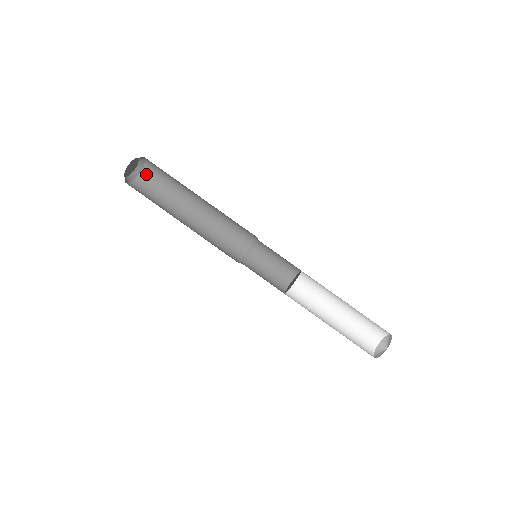
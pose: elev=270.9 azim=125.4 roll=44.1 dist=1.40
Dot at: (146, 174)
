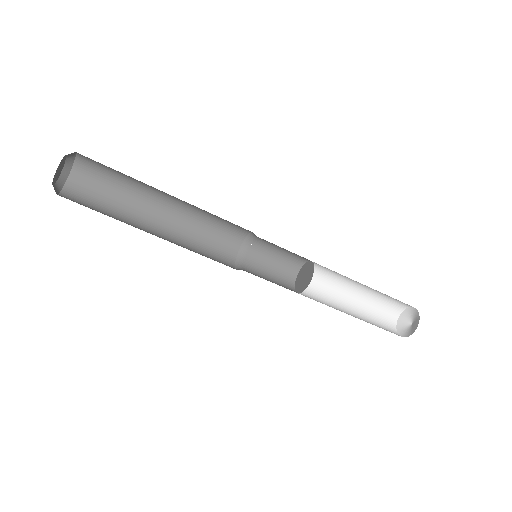
Dot at: (77, 178)
